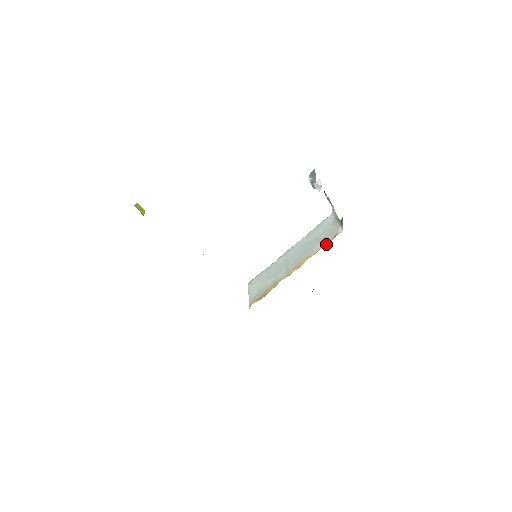
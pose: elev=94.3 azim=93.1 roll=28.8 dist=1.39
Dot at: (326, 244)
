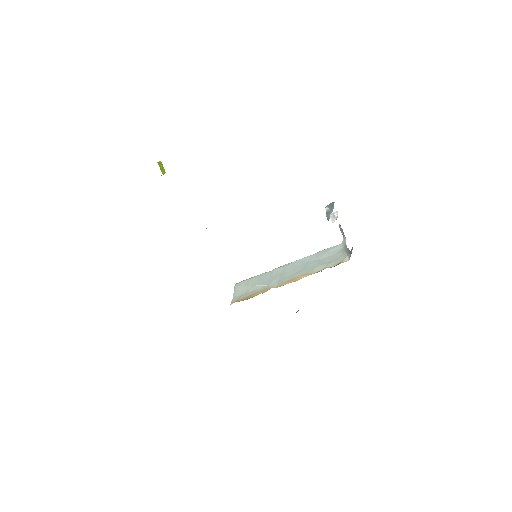
Dot at: (329, 267)
